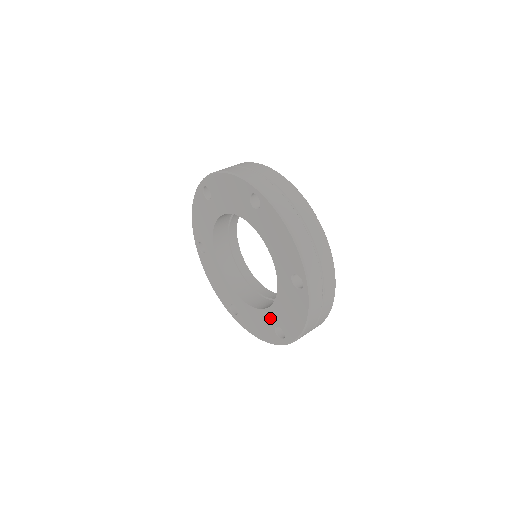
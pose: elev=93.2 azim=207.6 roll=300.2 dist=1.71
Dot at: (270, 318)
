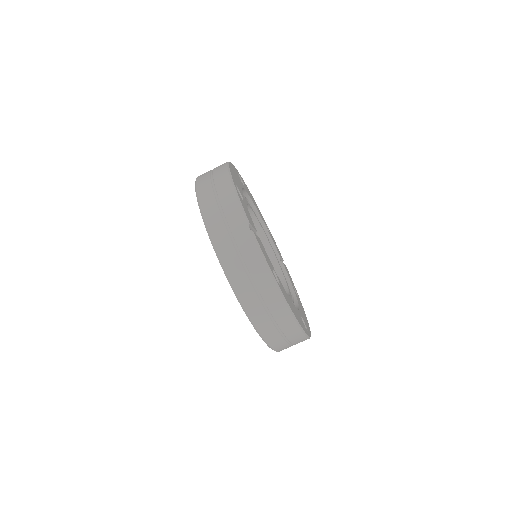
Dot at: occluded
